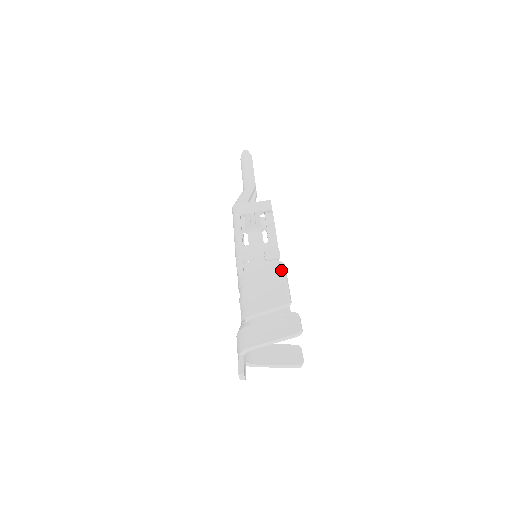
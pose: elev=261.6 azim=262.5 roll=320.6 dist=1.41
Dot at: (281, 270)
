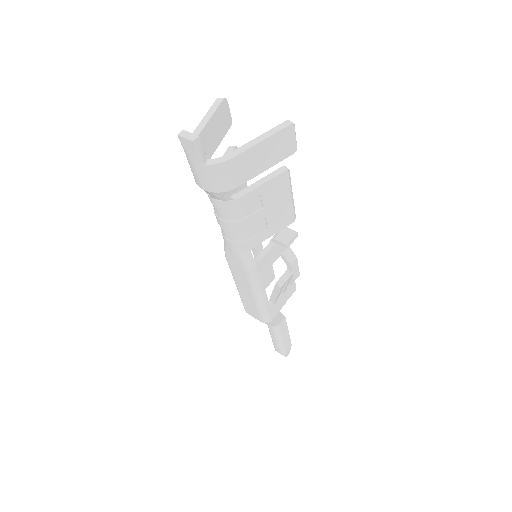
Dot at: occluded
